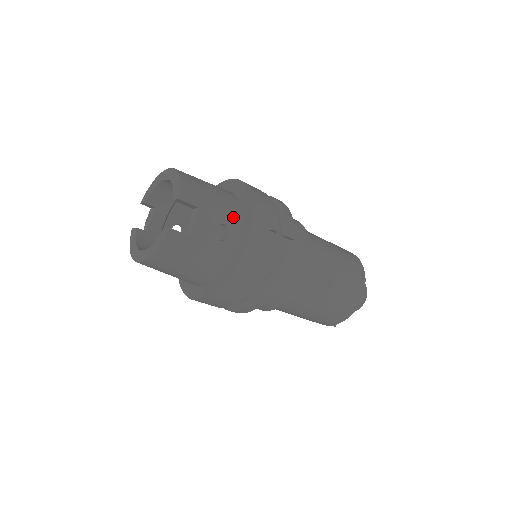
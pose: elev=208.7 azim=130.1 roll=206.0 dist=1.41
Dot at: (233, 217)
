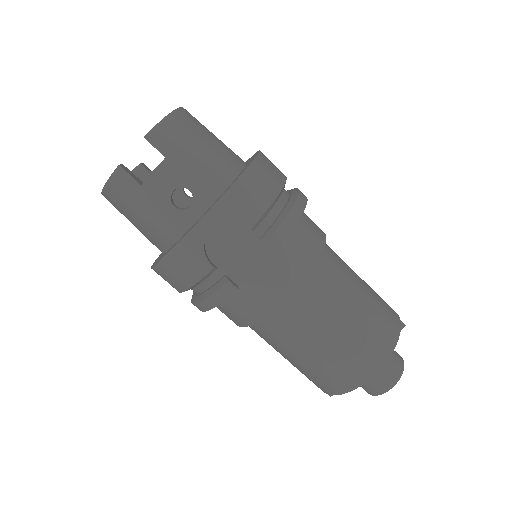
Dot at: (207, 188)
